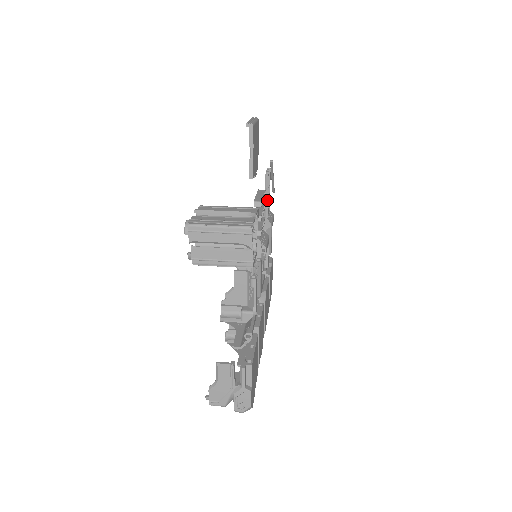
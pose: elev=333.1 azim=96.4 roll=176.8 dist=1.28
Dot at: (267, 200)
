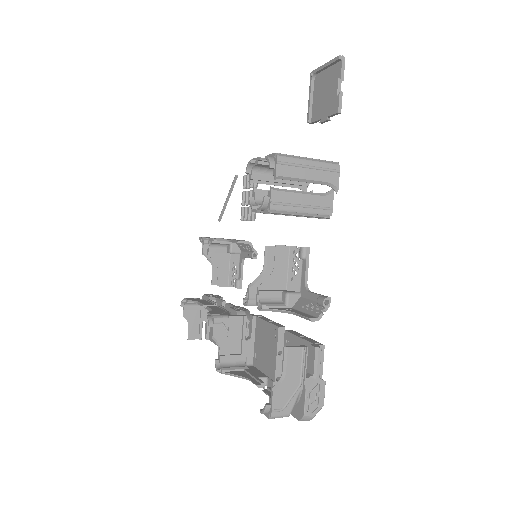
Dot at: occluded
